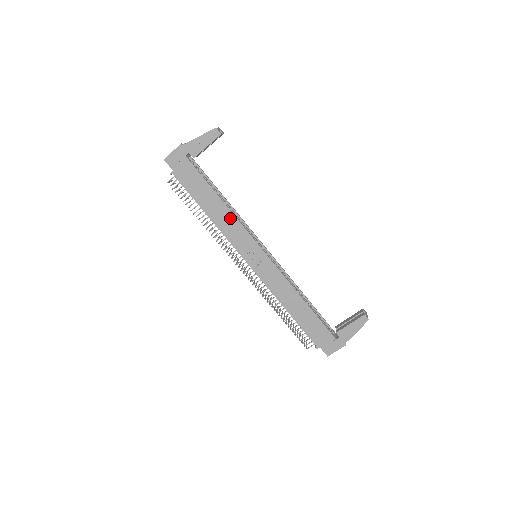
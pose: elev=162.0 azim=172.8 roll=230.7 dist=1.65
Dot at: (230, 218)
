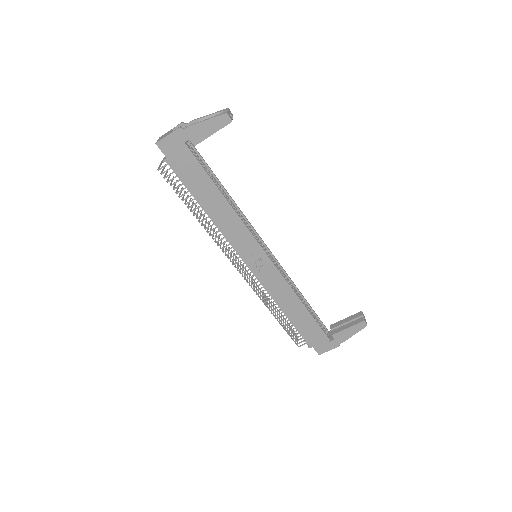
Dot at: (232, 217)
